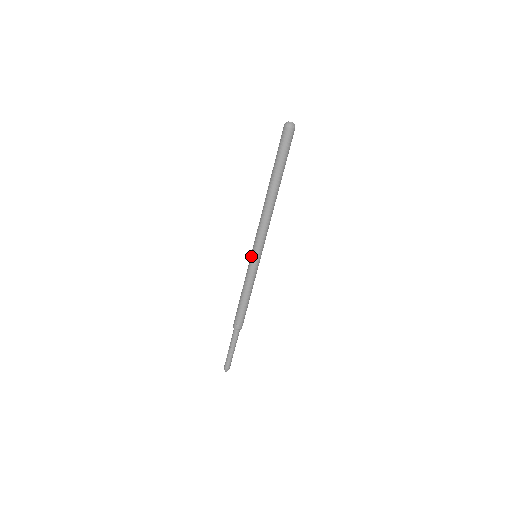
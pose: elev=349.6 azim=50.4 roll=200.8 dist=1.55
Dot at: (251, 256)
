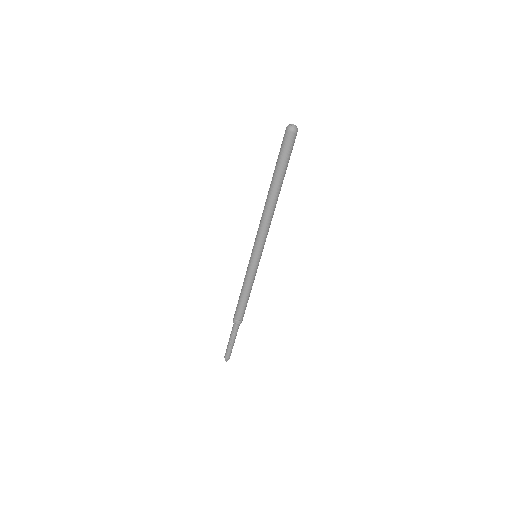
Dot at: (251, 255)
